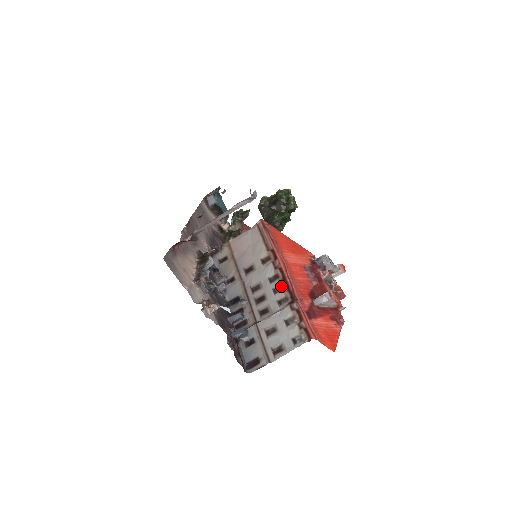
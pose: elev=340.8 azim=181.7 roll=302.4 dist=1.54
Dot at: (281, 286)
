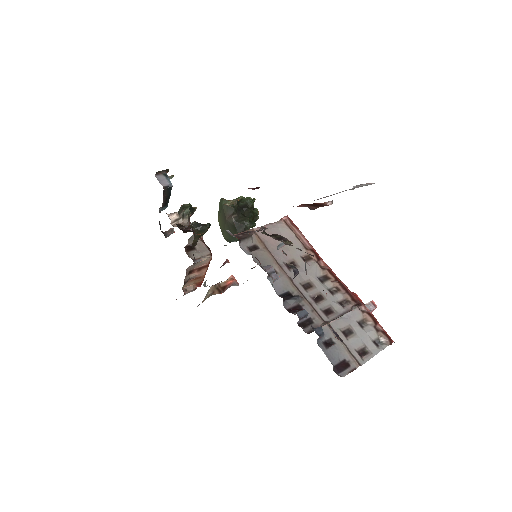
Dot at: (336, 288)
